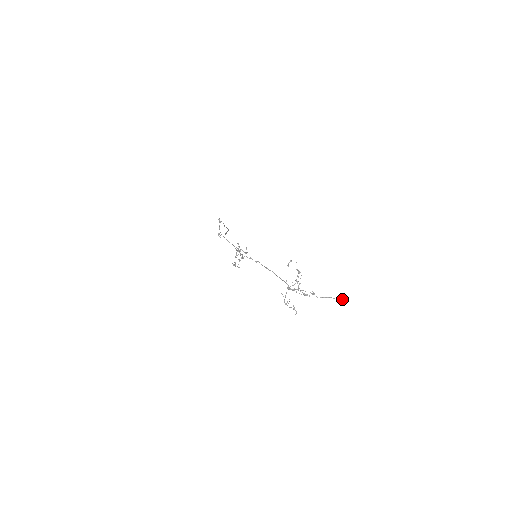
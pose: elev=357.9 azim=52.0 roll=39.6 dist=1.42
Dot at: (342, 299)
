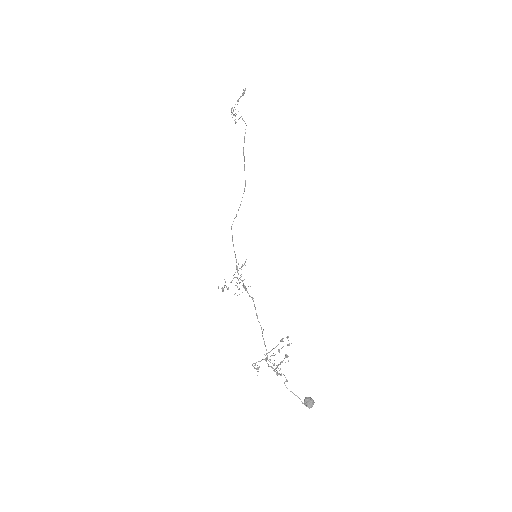
Dot at: (310, 405)
